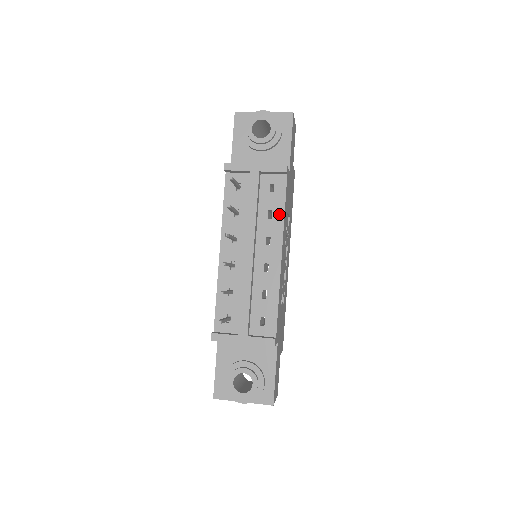
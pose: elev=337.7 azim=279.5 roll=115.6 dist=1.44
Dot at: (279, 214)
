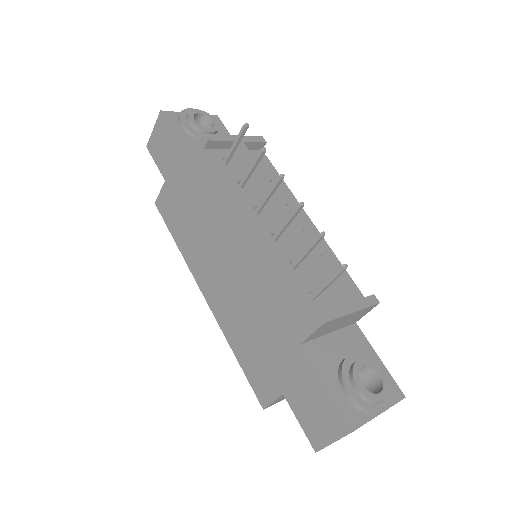
Dot at: occluded
